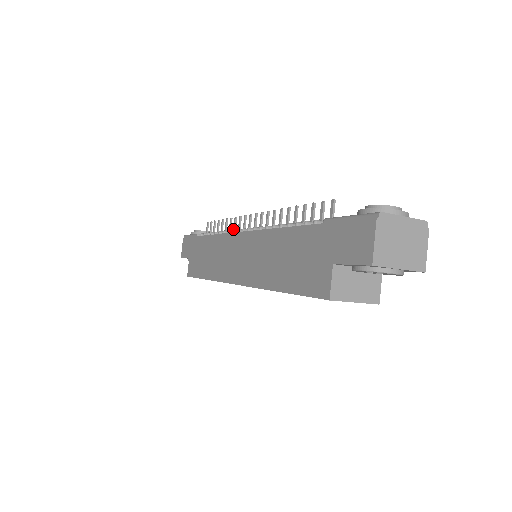
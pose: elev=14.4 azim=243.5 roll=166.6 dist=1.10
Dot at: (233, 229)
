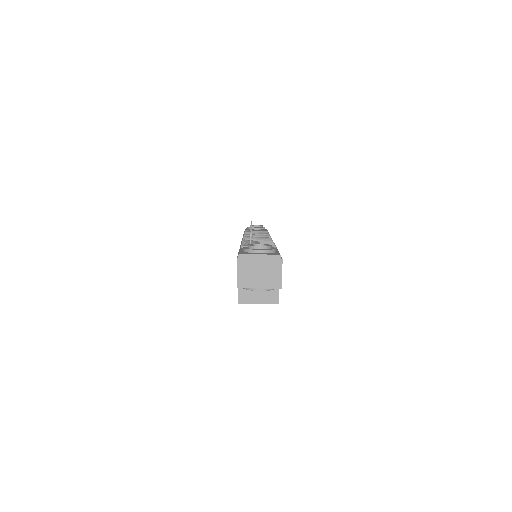
Dot at: occluded
